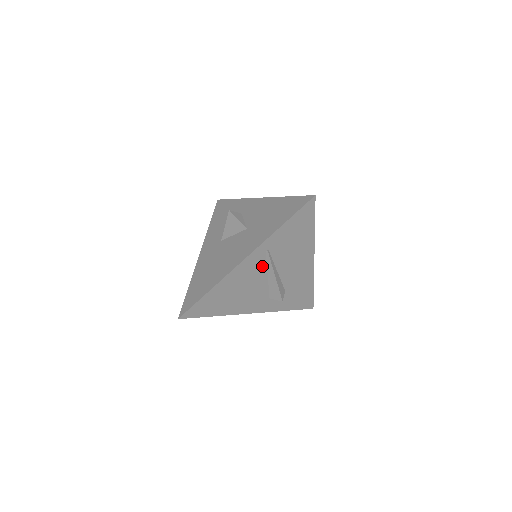
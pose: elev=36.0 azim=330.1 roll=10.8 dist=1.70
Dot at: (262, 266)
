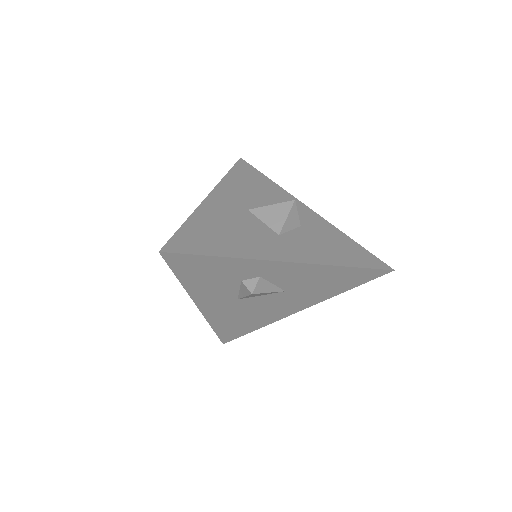
Dot at: occluded
